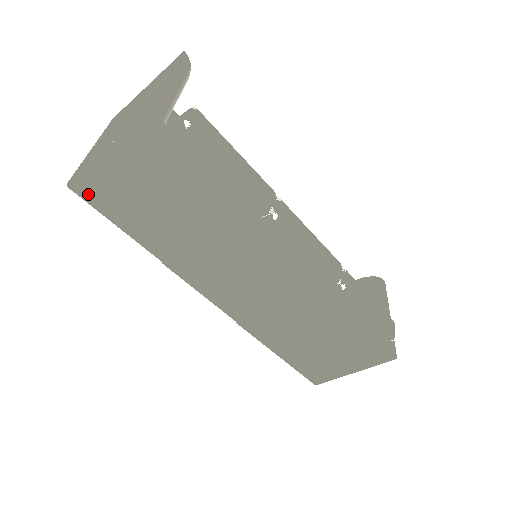
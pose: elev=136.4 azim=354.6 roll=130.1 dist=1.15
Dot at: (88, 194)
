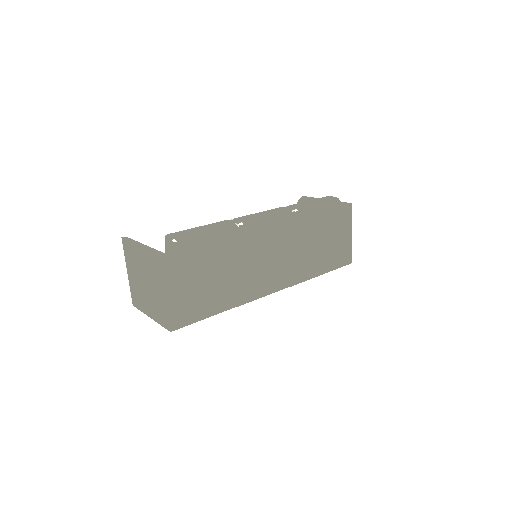
Dot at: (181, 322)
